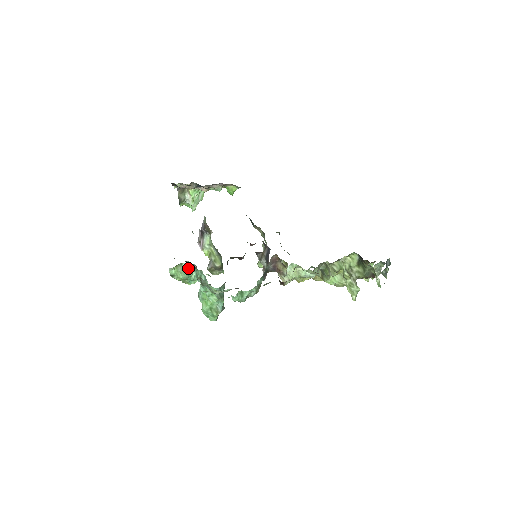
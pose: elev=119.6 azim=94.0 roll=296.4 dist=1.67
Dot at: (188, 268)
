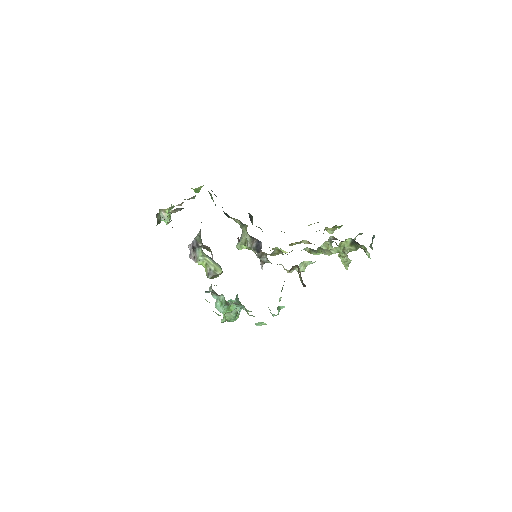
Dot at: (237, 312)
